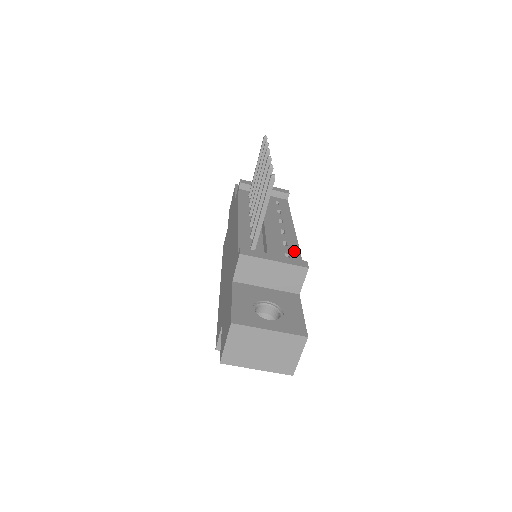
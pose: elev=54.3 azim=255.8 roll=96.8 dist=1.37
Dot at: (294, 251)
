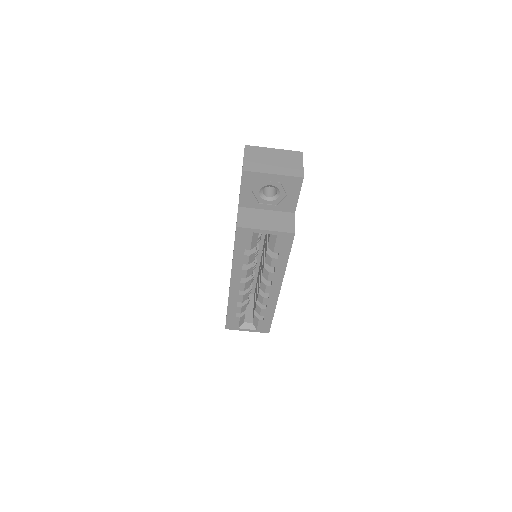
Dot at: occluded
